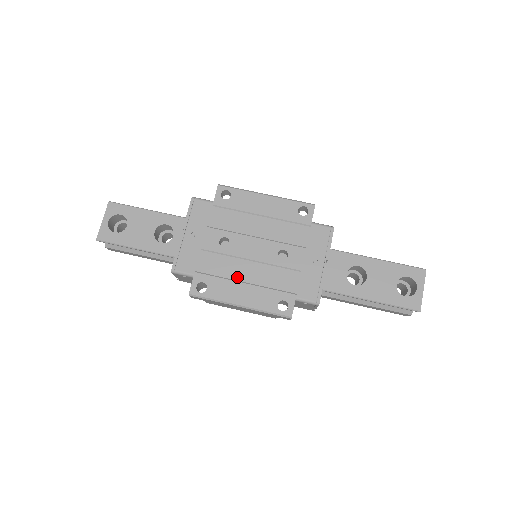
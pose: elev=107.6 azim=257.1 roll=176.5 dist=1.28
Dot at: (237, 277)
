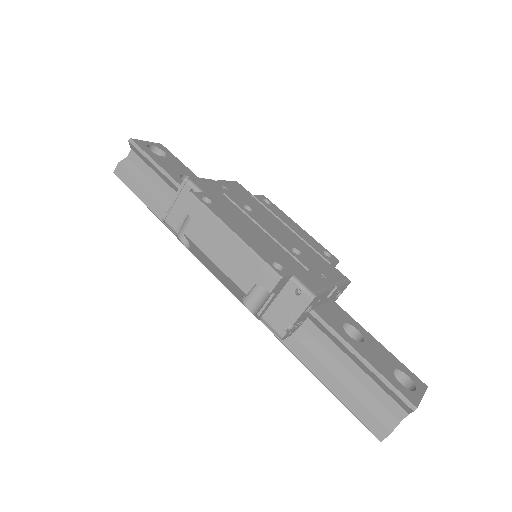
Dot at: (244, 224)
